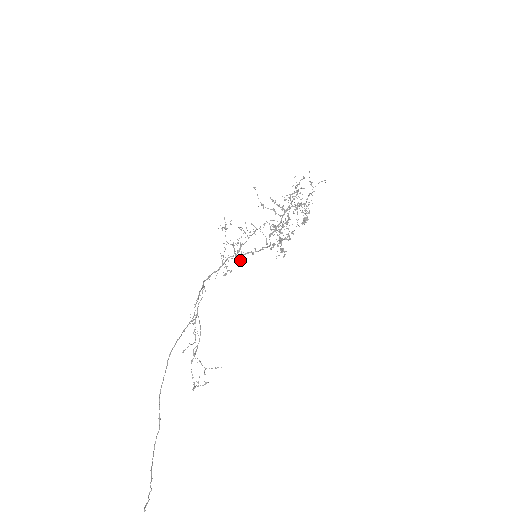
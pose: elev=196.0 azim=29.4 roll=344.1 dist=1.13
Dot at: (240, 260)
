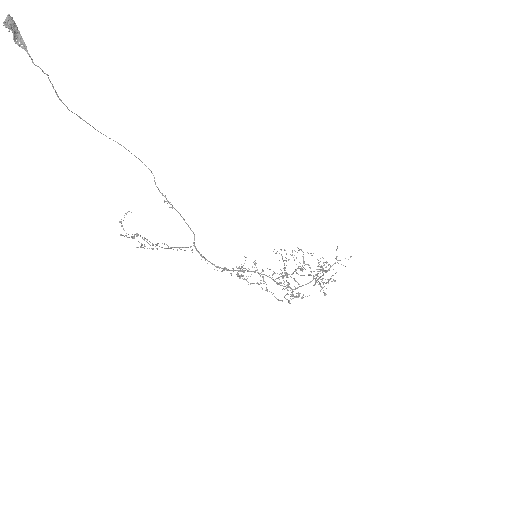
Dot at: occluded
